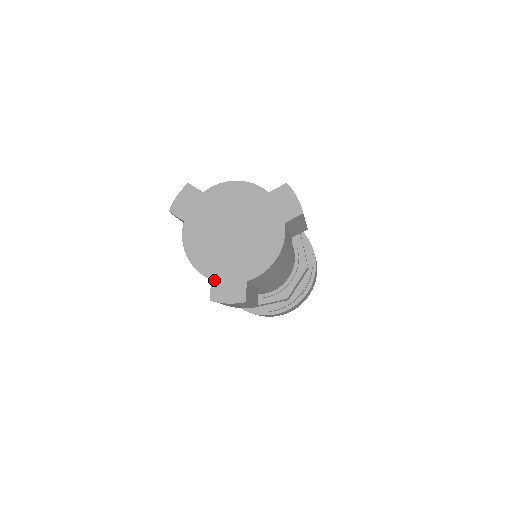
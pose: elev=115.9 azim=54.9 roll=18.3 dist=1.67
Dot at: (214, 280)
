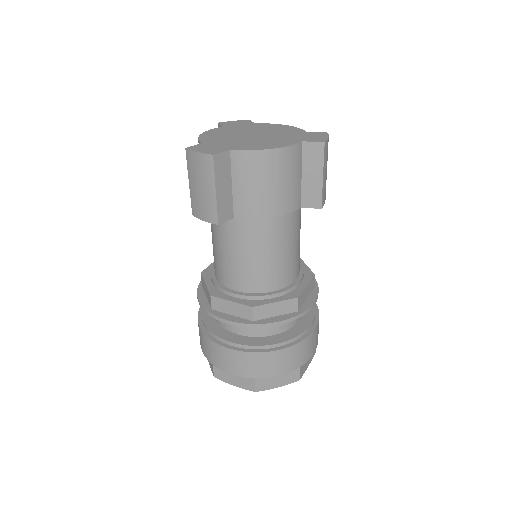
Dot at: (204, 143)
